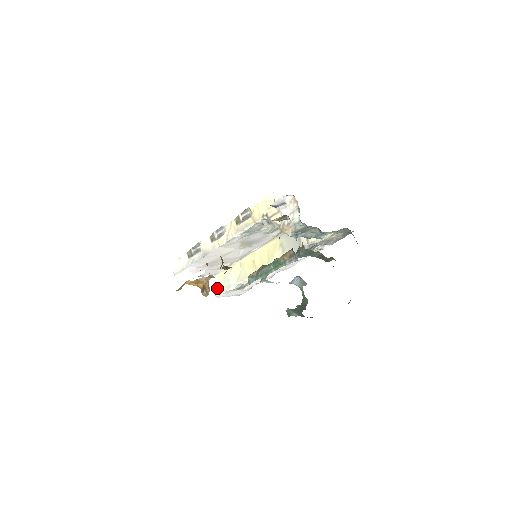
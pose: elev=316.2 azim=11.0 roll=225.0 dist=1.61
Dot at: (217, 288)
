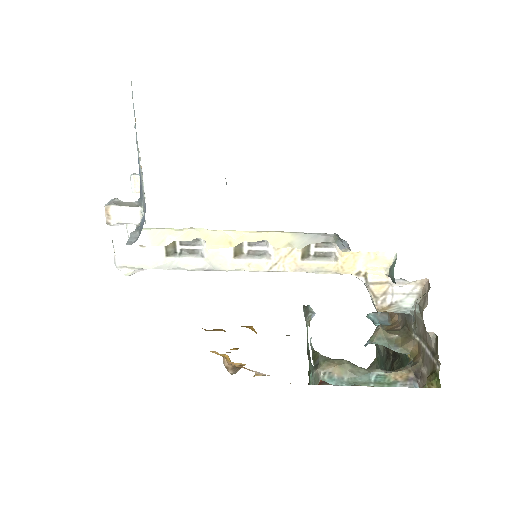
Dot at: occluded
